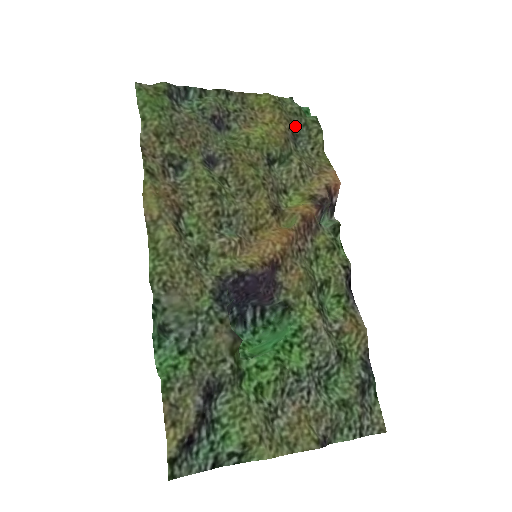
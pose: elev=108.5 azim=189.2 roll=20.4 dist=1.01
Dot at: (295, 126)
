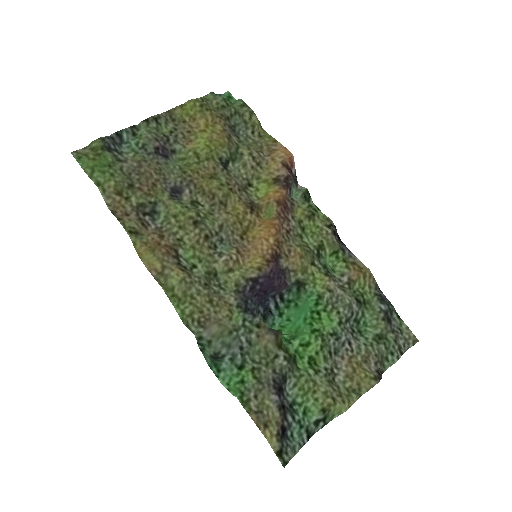
Dot at: (228, 119)
